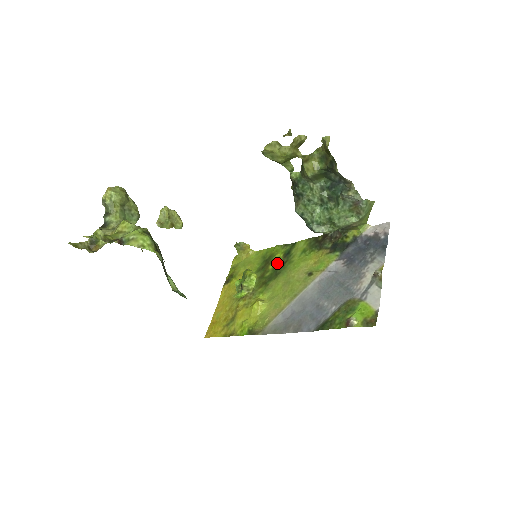
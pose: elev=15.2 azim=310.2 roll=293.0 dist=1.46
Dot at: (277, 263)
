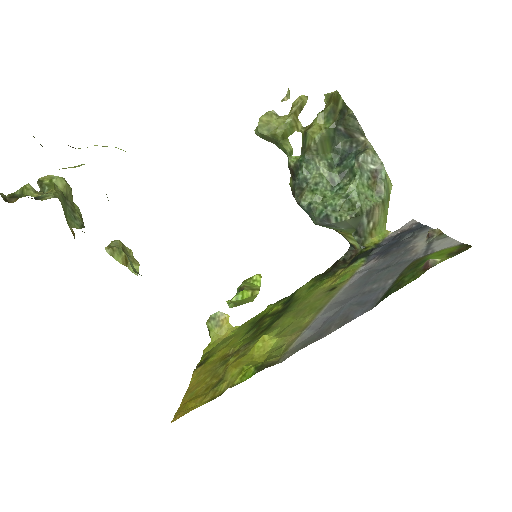
Dot at: (276, 313)
